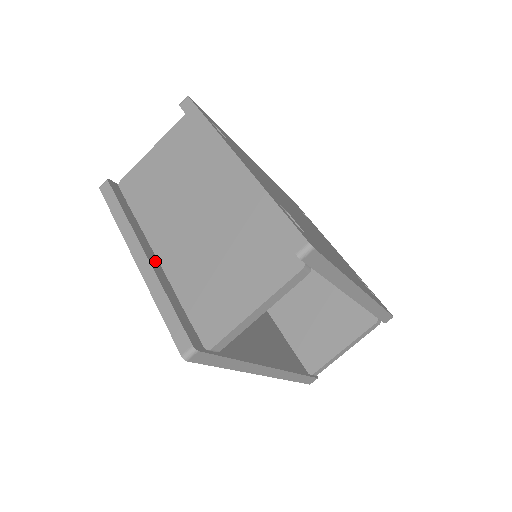
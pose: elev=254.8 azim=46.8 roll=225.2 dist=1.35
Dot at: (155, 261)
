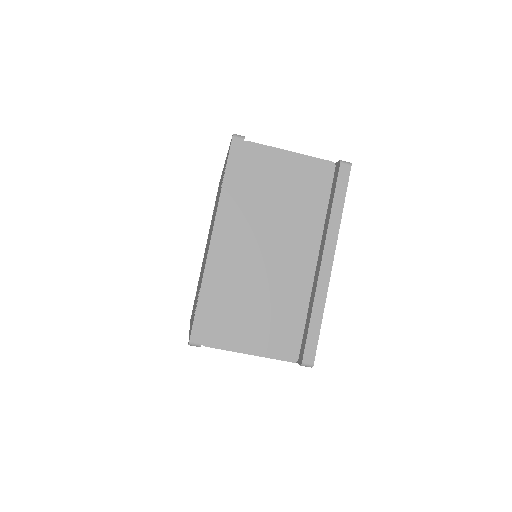
Dot at: (221, 249)
